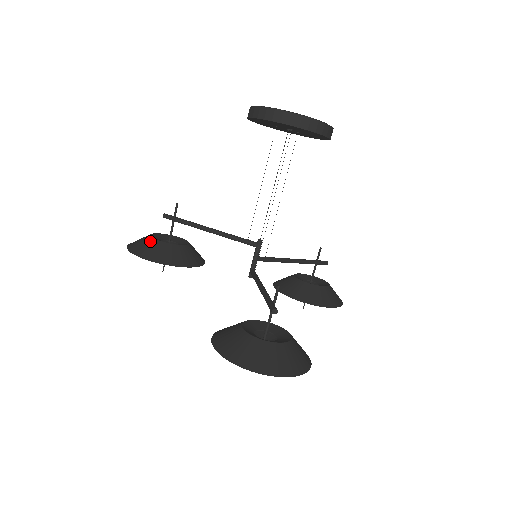
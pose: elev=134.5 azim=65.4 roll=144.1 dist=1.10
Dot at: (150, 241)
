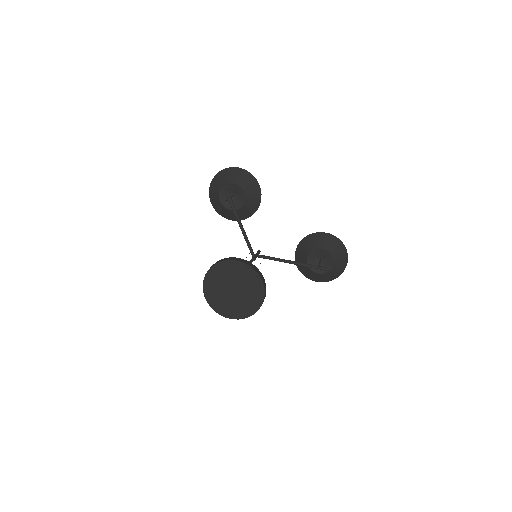
Dot at: (217, 196)
